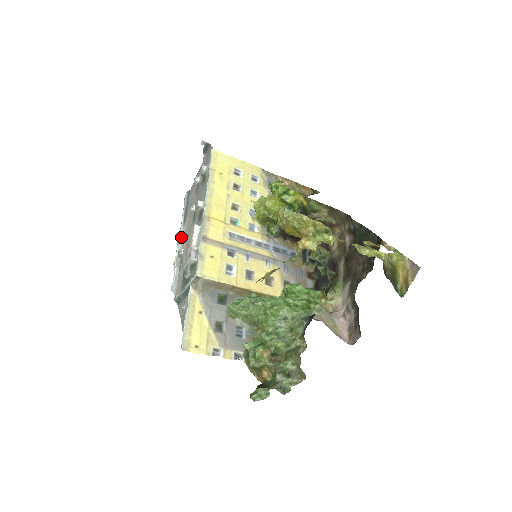
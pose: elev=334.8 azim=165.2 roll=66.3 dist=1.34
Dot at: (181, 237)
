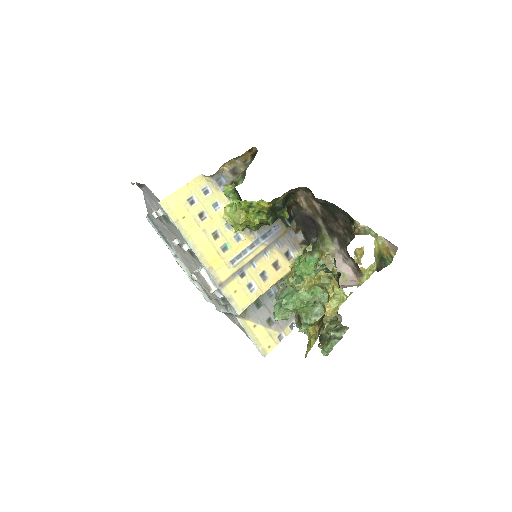
Dot at: (177, 258)
